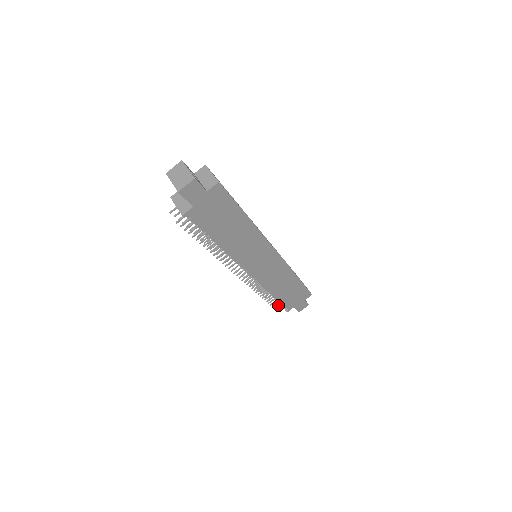
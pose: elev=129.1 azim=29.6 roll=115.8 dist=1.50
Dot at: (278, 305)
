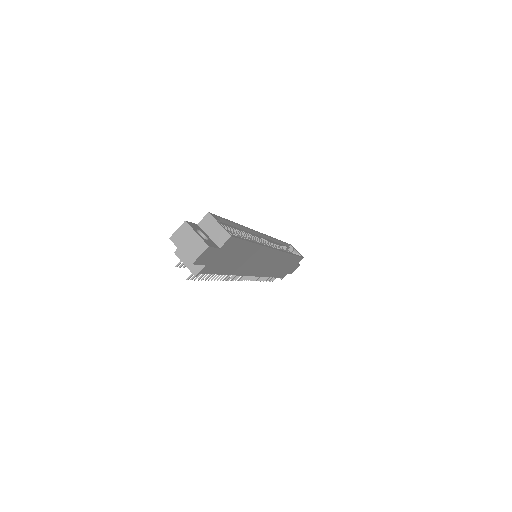
Dot at: (273, 277)
